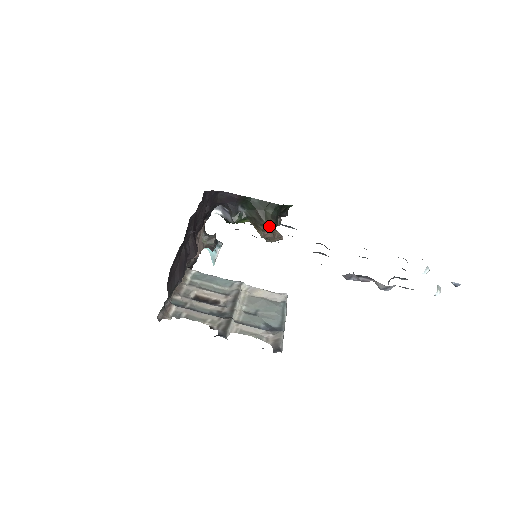
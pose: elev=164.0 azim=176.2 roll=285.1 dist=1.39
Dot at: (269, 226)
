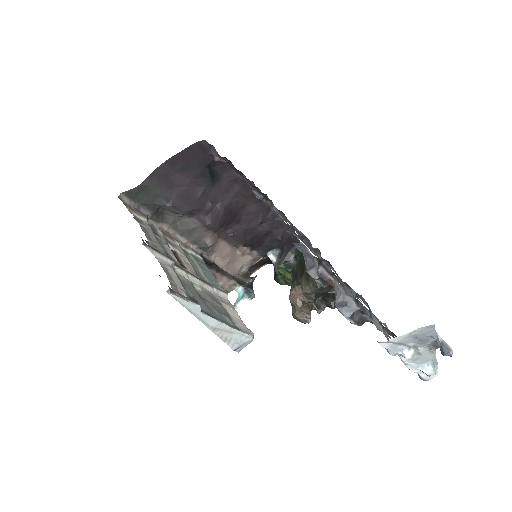
Dot at: (304, 289)
